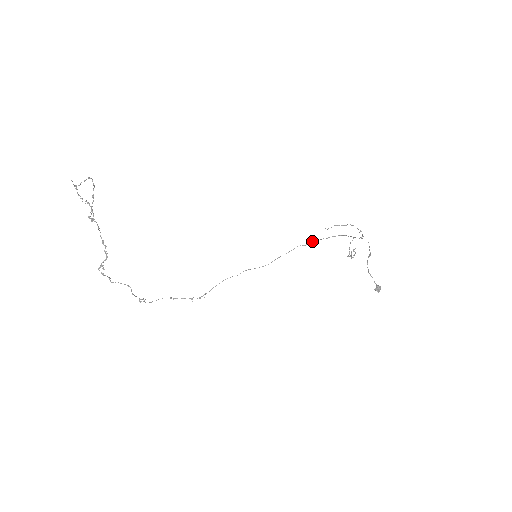
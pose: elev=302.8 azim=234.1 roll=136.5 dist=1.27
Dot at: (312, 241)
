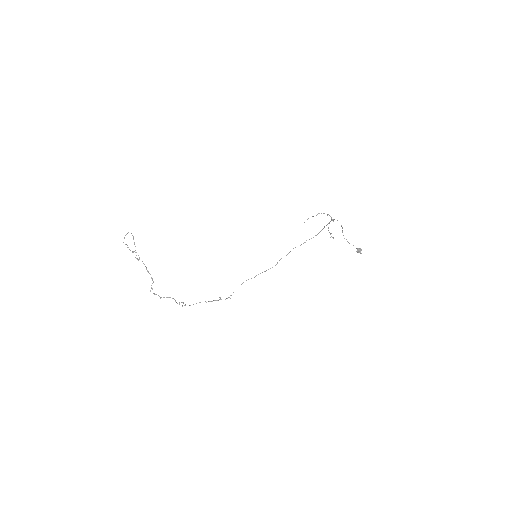
Dot at: occluded
